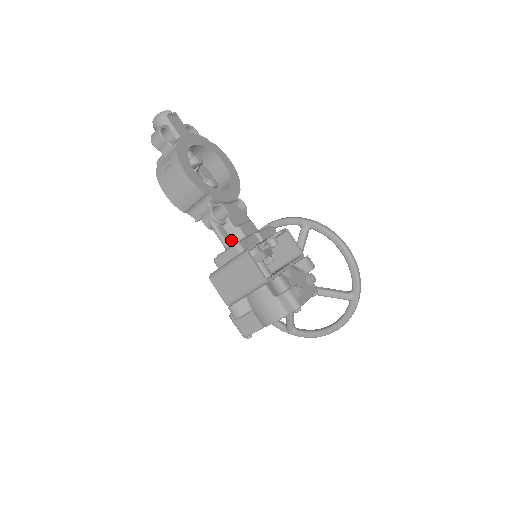
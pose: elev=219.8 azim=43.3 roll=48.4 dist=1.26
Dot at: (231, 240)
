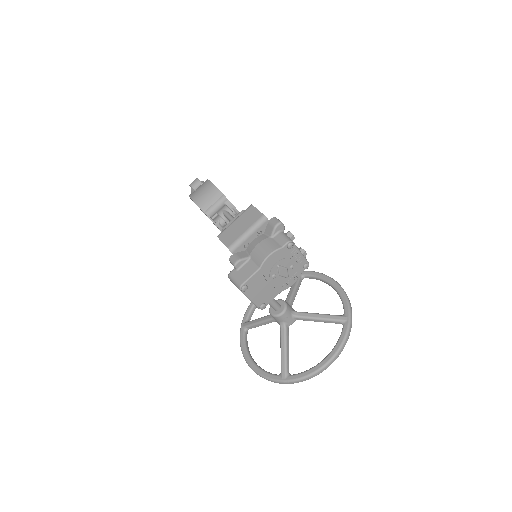
Dot at: occluded
